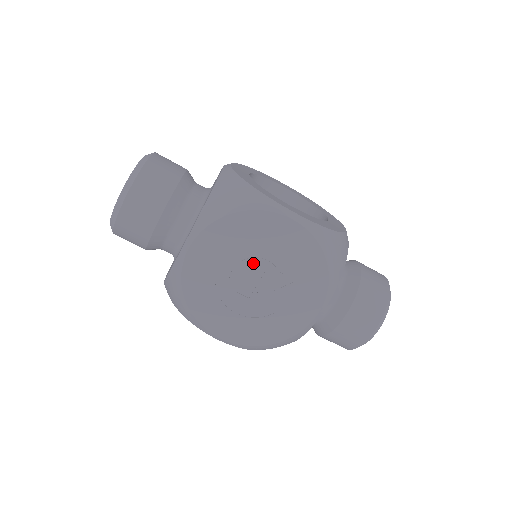
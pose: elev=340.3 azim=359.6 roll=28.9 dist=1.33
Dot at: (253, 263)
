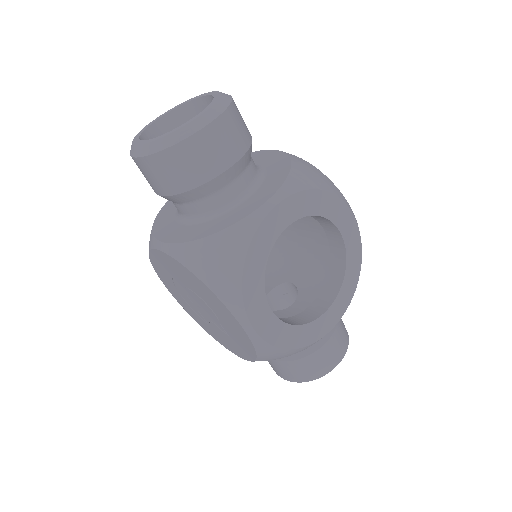
Dot at: (204, 303)
